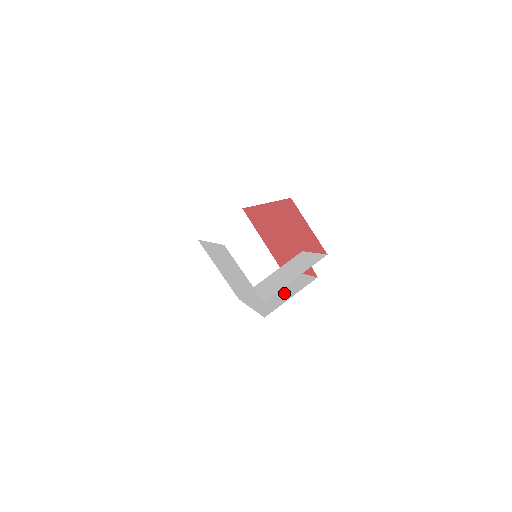
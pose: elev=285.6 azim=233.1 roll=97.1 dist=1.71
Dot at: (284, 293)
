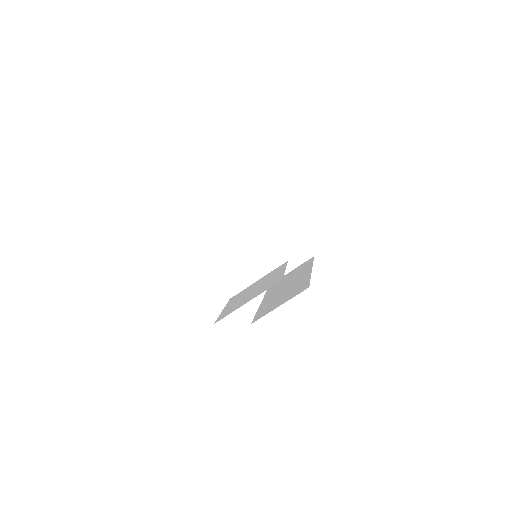
Dot at: (283, 297)
